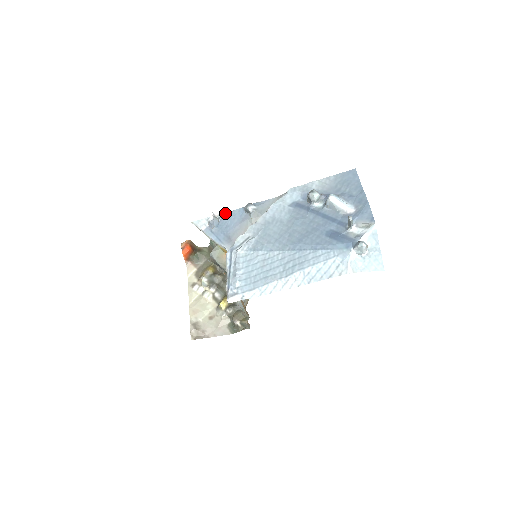
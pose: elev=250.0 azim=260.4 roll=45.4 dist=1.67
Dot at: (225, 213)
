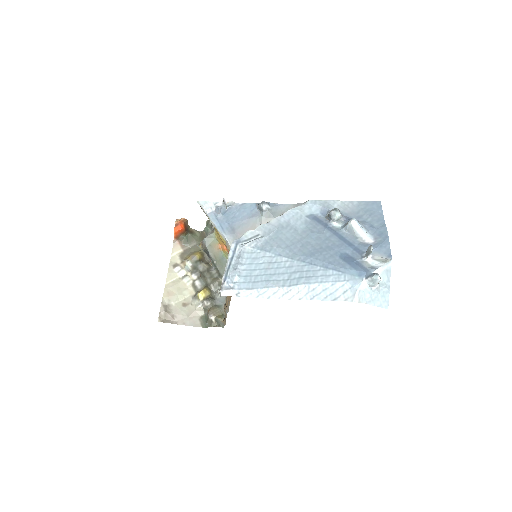
Dot at: (235, 203)
